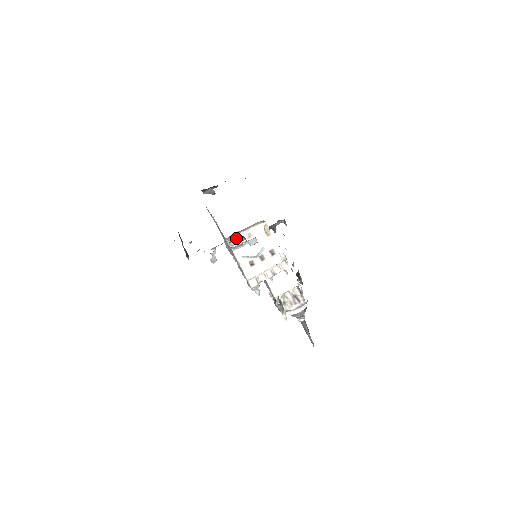
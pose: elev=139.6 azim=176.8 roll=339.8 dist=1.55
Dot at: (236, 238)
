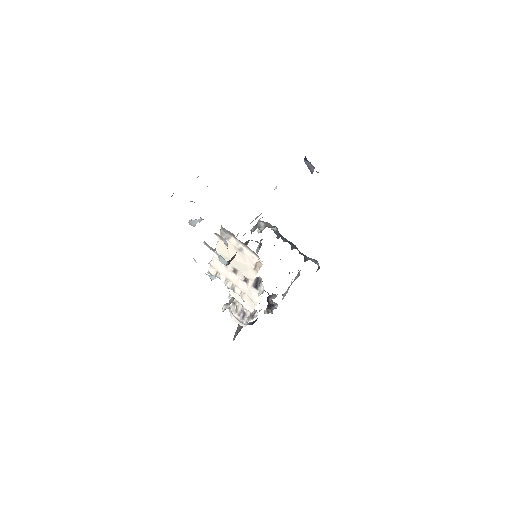
Dot at: (223, 238)
